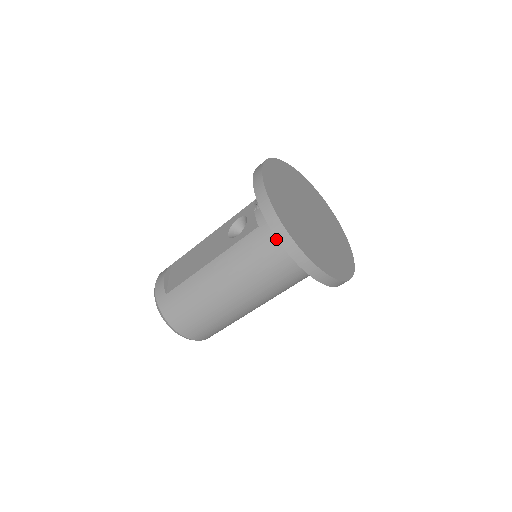
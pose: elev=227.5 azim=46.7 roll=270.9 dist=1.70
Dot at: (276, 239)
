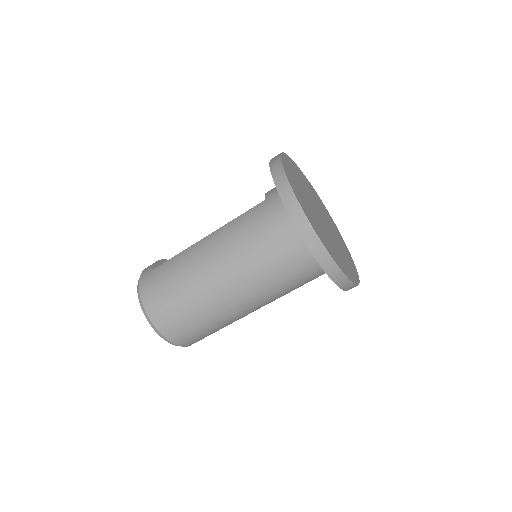
Dot at: (278, 208)
